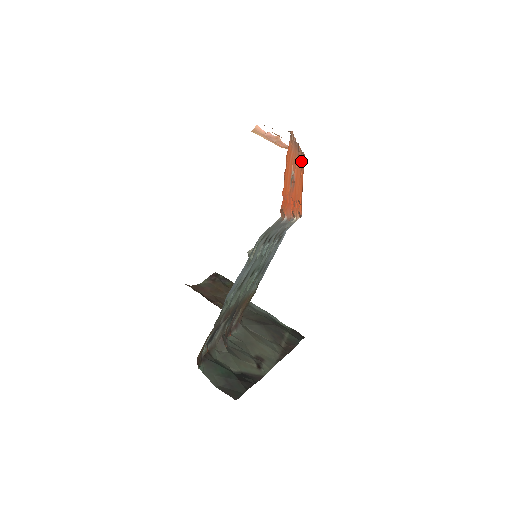
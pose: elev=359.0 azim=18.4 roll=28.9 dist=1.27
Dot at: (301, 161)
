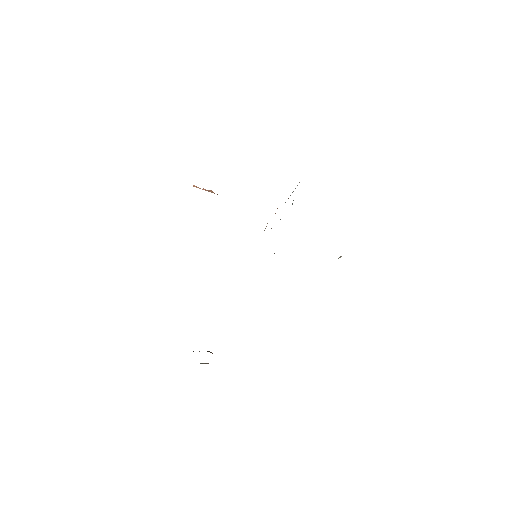
Dot at: occluded
